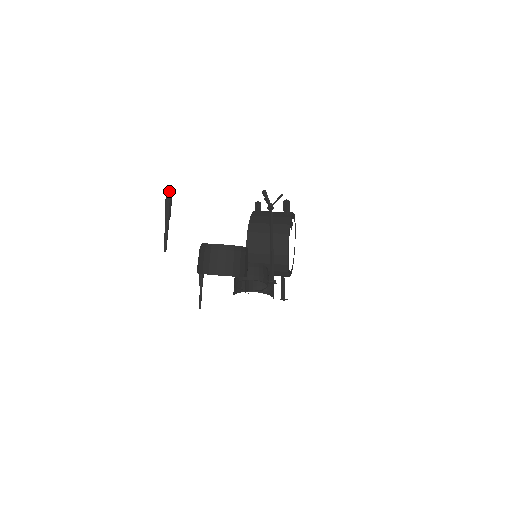
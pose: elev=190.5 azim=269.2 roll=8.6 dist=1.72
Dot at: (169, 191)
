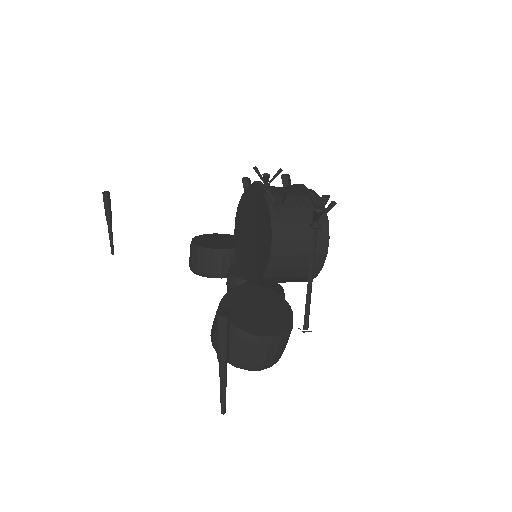
Dot at: (227, 317)
